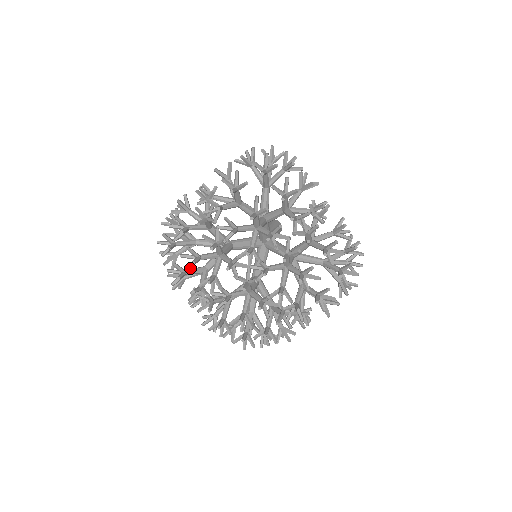
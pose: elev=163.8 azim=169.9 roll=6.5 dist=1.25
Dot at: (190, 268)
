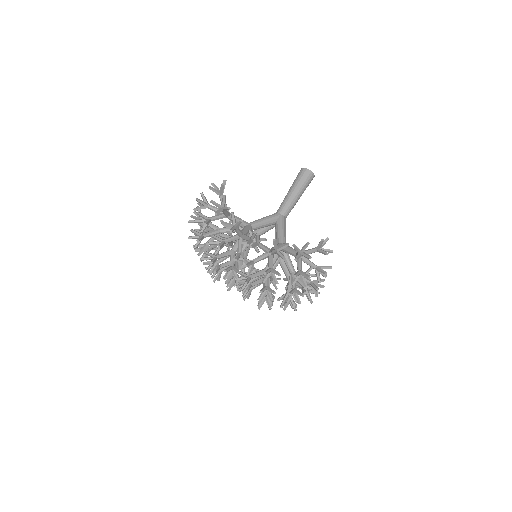
Dot at: (219, 278)
